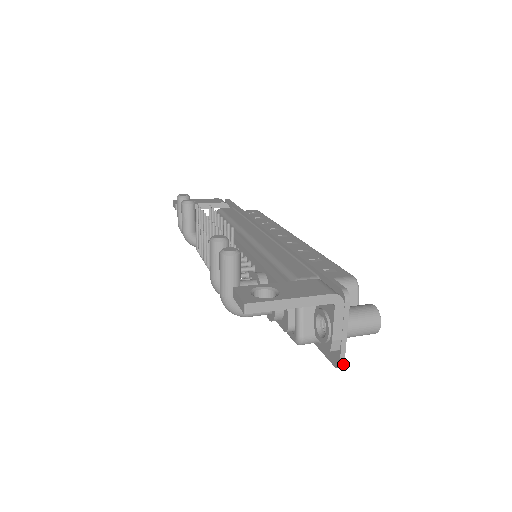
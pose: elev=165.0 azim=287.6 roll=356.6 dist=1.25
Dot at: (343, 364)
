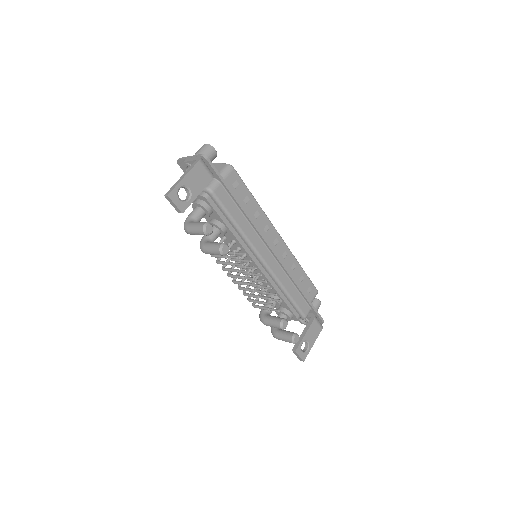
Dot at: occluded
